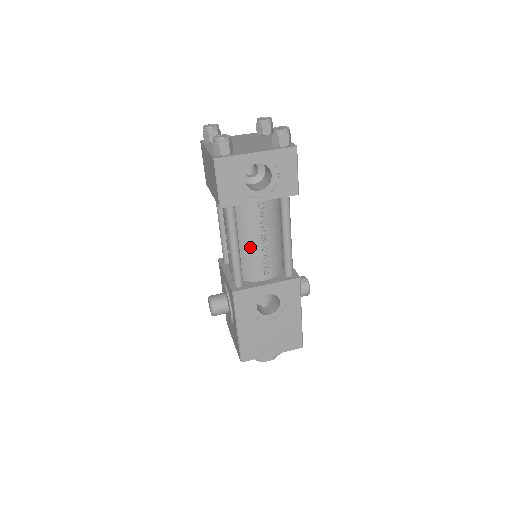
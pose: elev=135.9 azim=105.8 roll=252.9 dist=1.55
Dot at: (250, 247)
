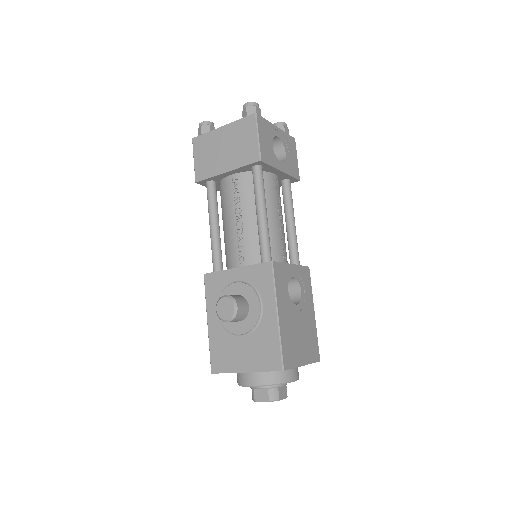
Dot at: (271, 223)
